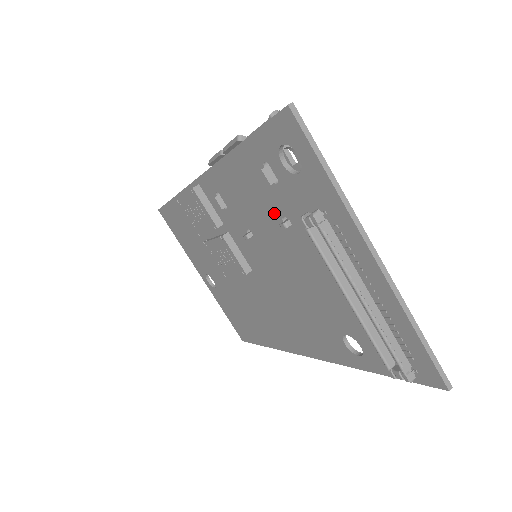
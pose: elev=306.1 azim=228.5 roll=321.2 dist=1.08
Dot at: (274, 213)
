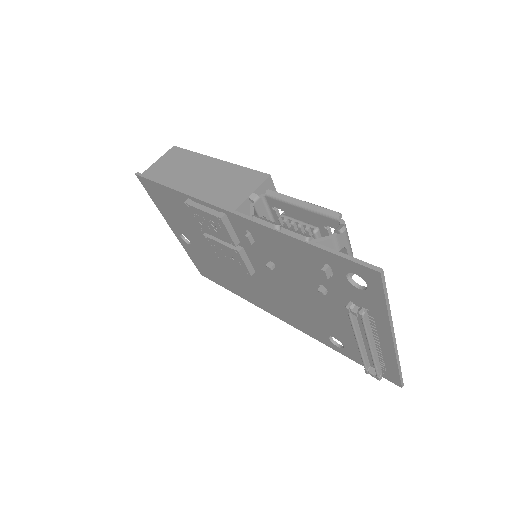
Dot at: (313, 278)
